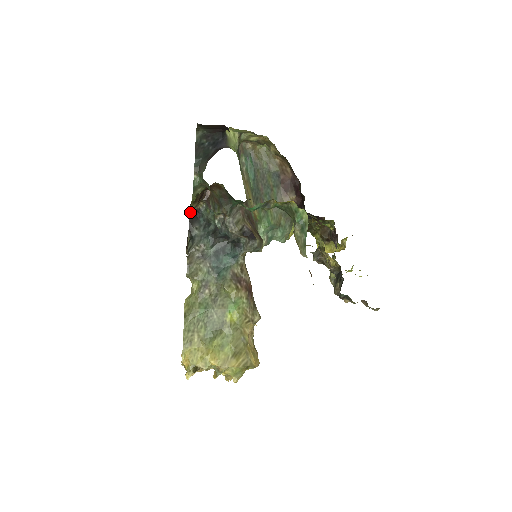
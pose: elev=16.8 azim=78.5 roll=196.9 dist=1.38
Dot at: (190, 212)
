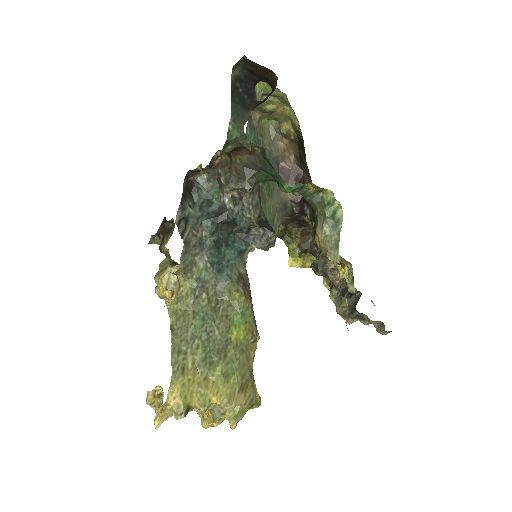
Dot at: (184, 182)
